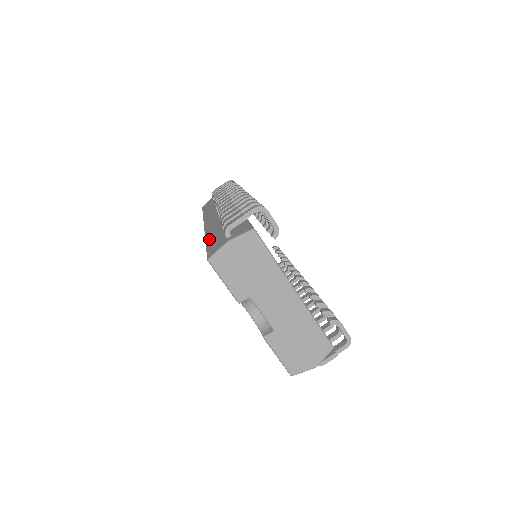
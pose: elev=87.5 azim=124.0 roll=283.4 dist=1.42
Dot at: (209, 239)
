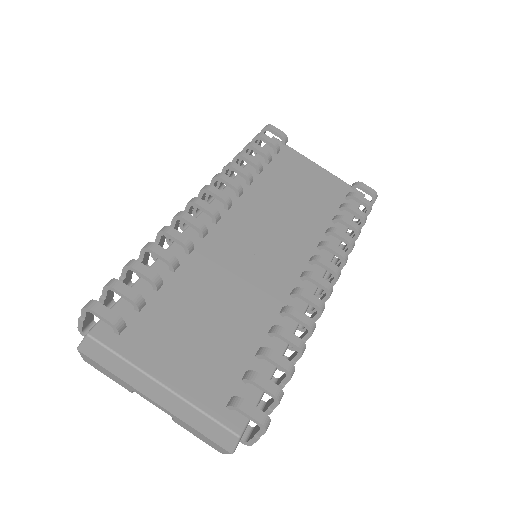
Dot at: occluded
